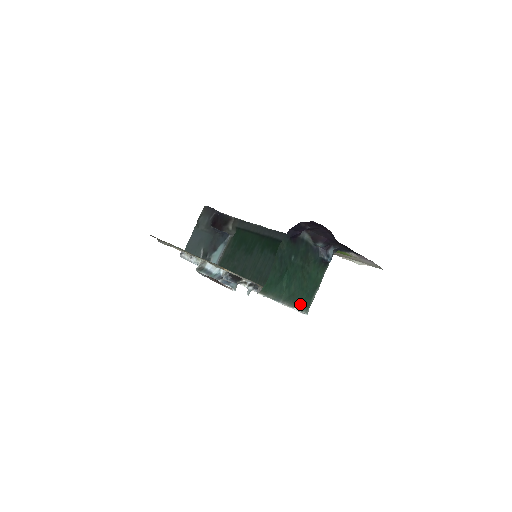
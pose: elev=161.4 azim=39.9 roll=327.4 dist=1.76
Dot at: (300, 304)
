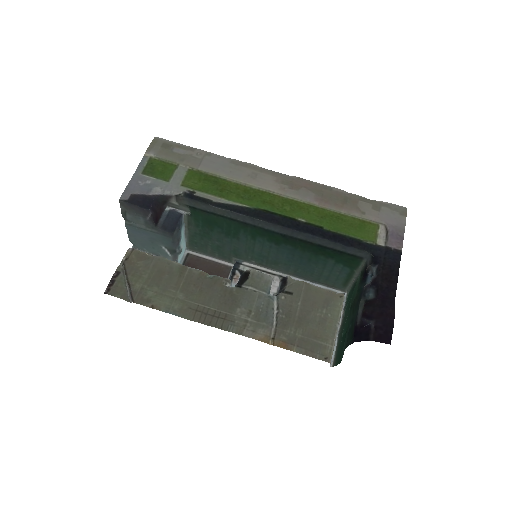
Dot at: (346, 307)
